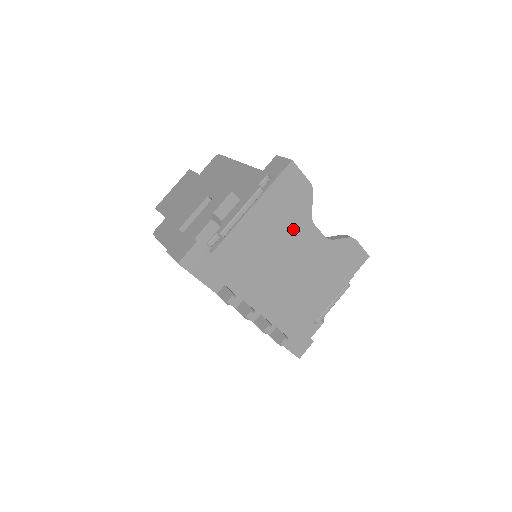
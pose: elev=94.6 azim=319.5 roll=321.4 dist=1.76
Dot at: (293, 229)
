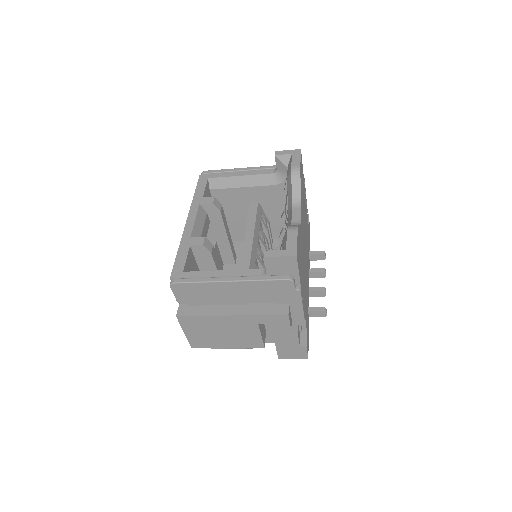
Dot at: (302, 247)
